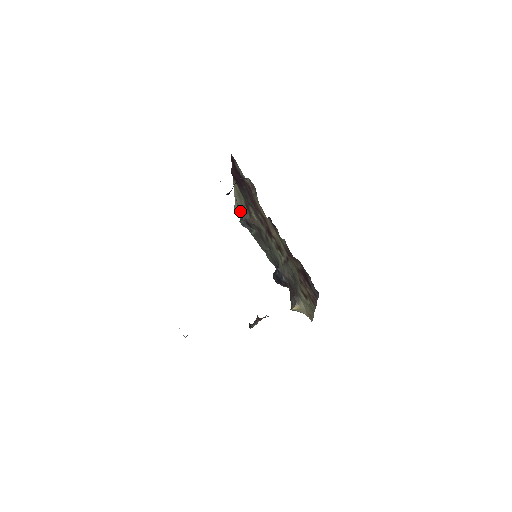
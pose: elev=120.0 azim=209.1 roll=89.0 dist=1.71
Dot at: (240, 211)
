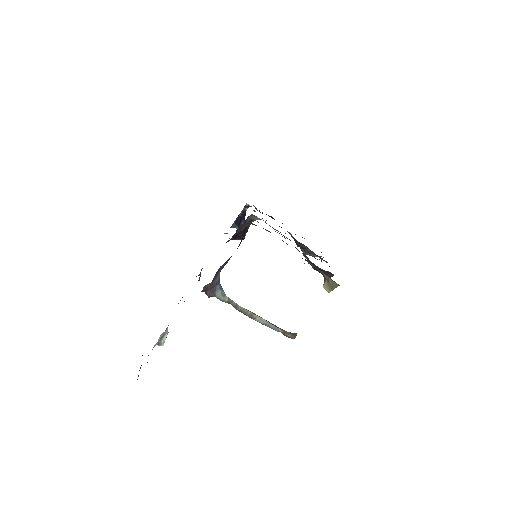
Dot at: occluded
